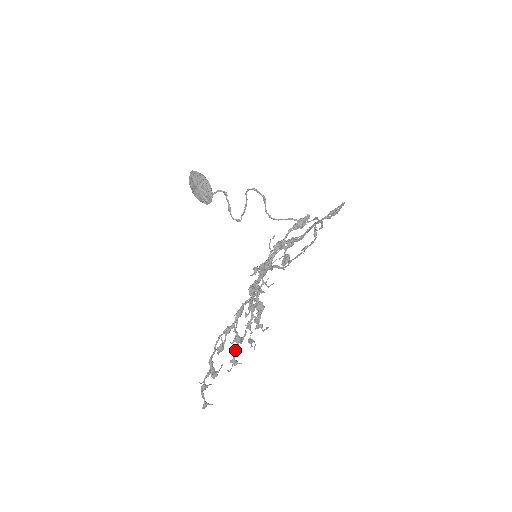
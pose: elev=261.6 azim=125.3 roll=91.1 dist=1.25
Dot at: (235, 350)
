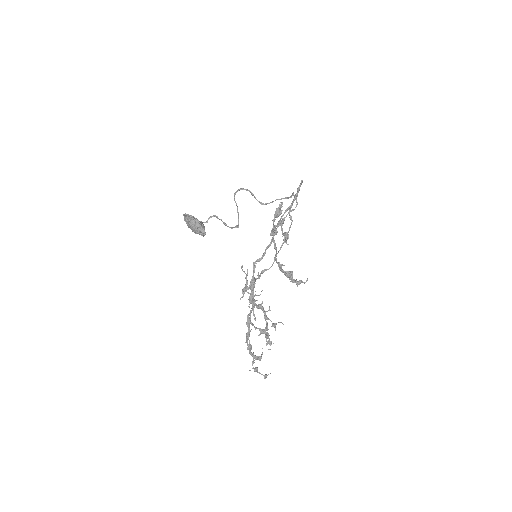
Dot at: (265, 337)
